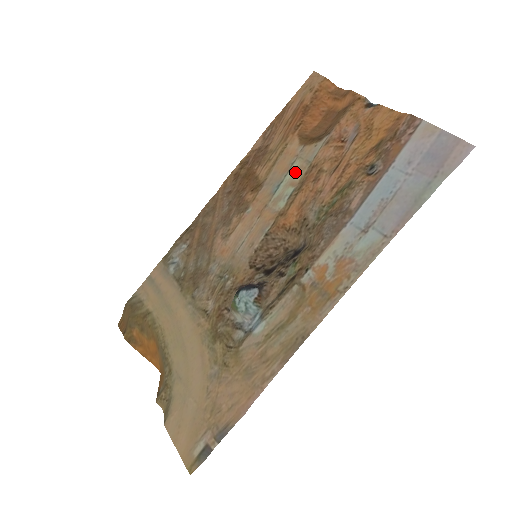
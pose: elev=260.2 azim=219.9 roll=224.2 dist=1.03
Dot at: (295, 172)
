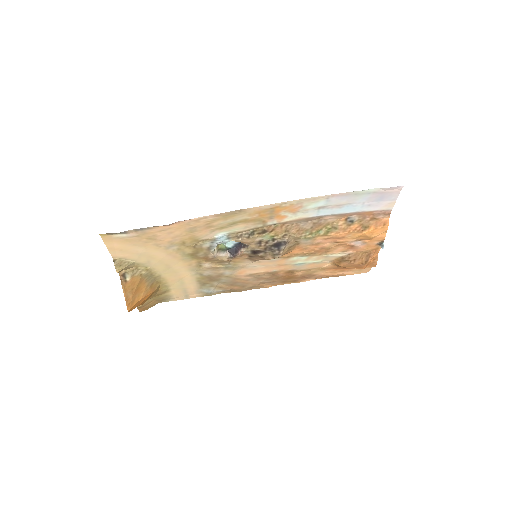
Dot at: (316, 259)
